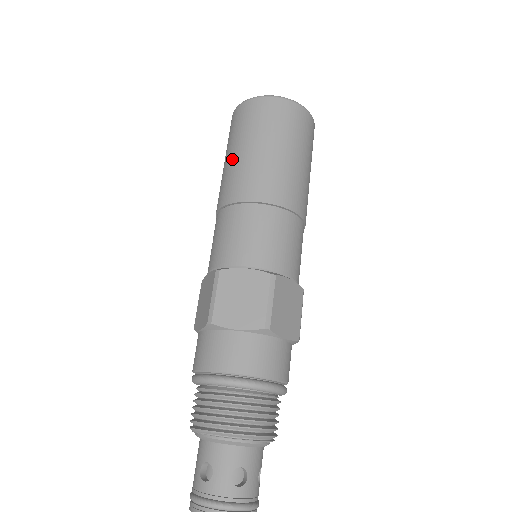
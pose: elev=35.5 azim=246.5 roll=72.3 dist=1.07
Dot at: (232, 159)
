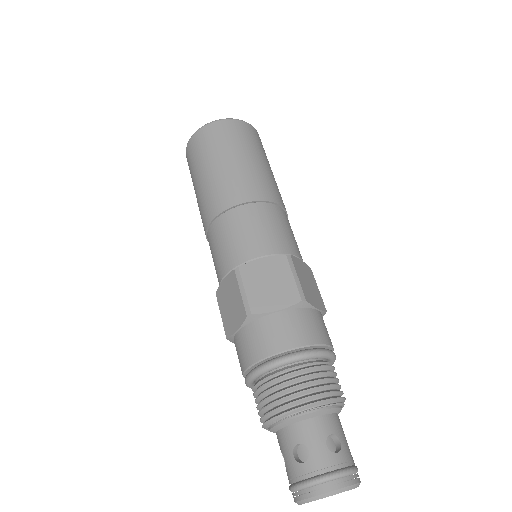
Dot at: (206, 178)
